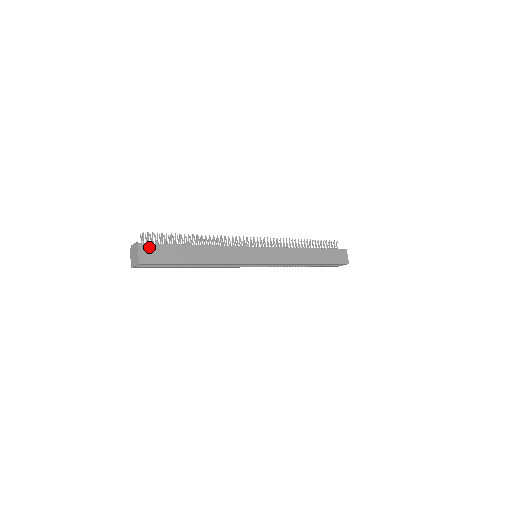
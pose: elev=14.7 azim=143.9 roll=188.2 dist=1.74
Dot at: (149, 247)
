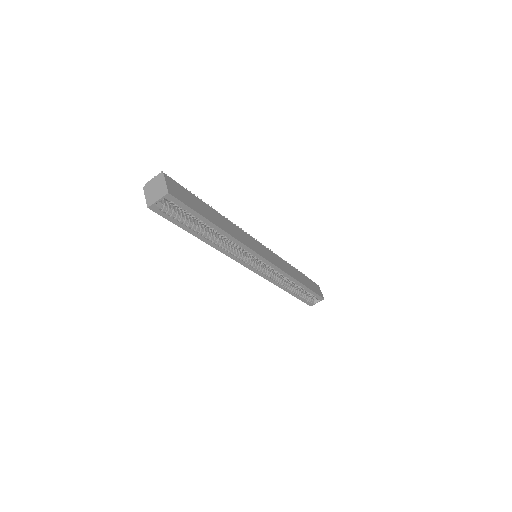
Dot at: (174, 183)
